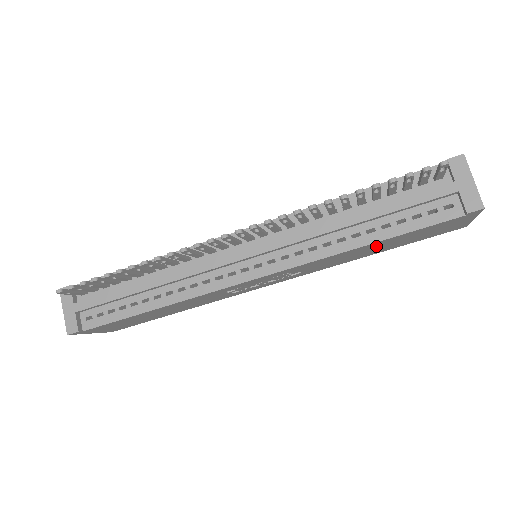
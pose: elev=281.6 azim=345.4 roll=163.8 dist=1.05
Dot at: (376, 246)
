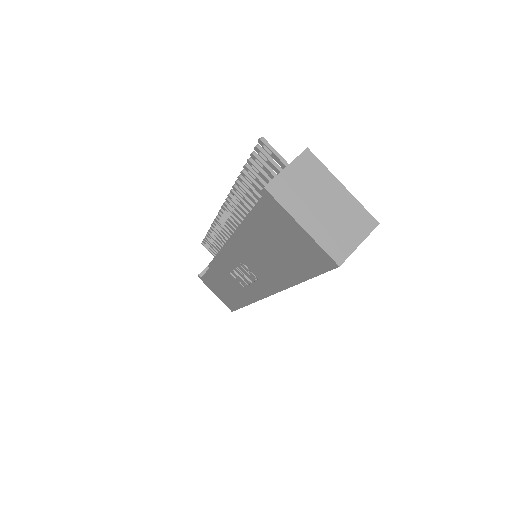
Dot at: (262, 245)
